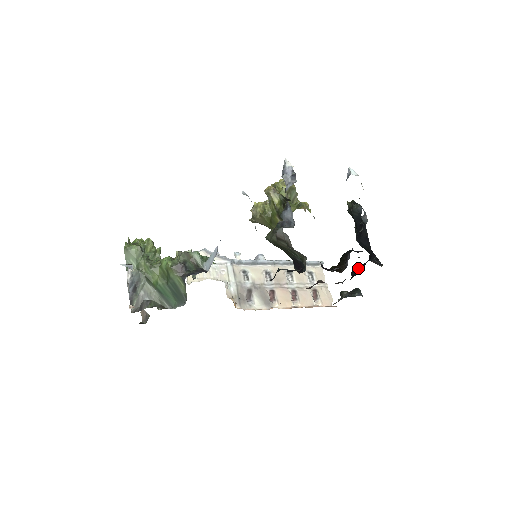
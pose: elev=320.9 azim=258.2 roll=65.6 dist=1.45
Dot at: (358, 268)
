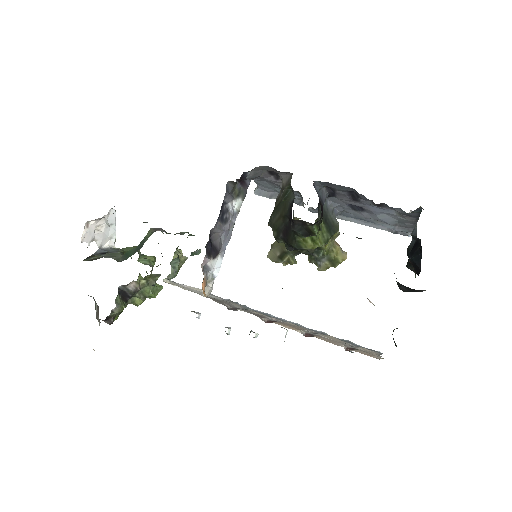
Dot at: occluded
